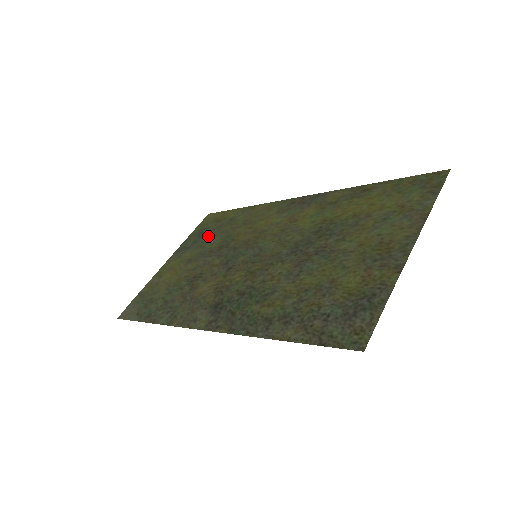
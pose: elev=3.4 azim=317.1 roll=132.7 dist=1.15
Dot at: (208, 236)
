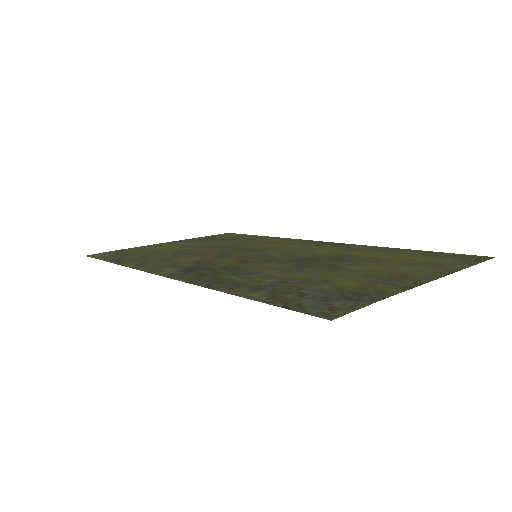
Dot at: (218, 240)
